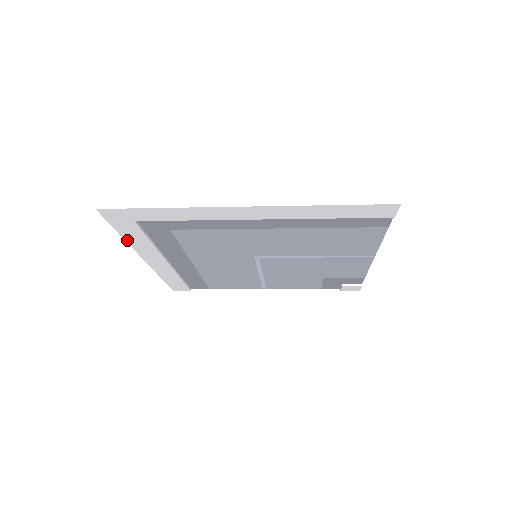
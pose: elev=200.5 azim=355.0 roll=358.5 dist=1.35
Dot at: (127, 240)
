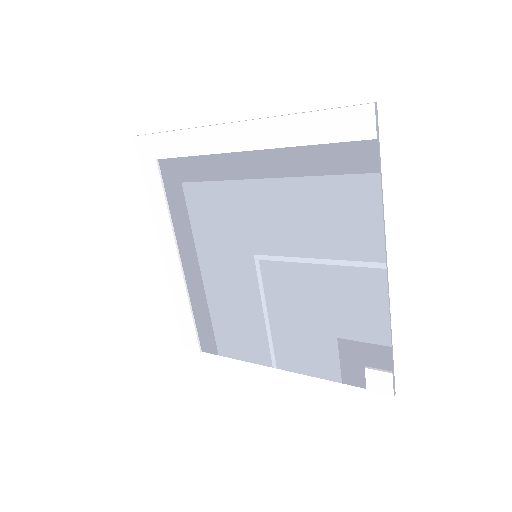
Dot at: (151, 202)
